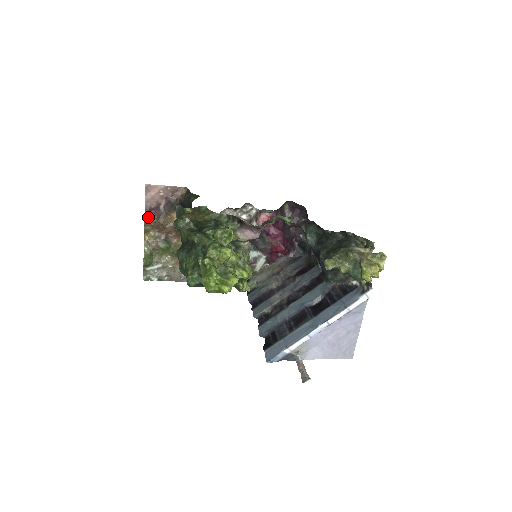
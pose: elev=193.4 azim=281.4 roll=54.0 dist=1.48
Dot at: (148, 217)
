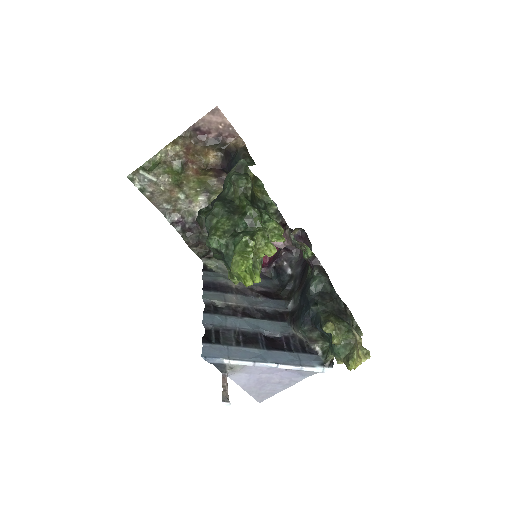
Dot at: (190, 133)
